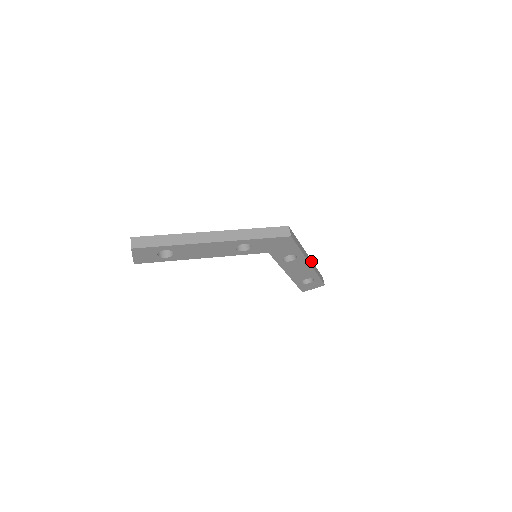
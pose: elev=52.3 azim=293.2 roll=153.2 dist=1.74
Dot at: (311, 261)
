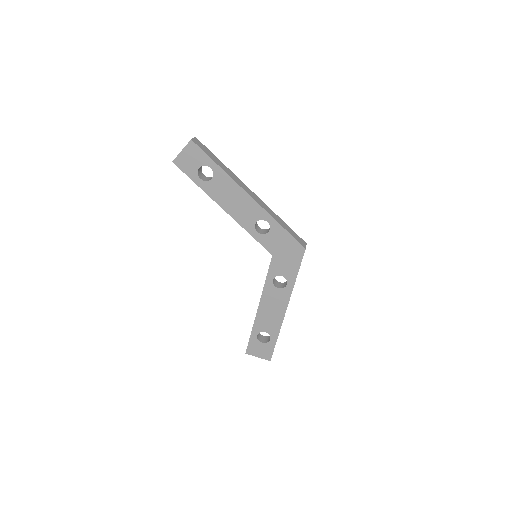
Dot at: occluded
